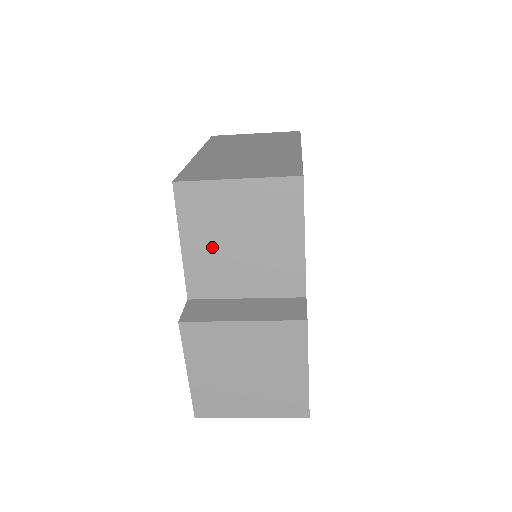
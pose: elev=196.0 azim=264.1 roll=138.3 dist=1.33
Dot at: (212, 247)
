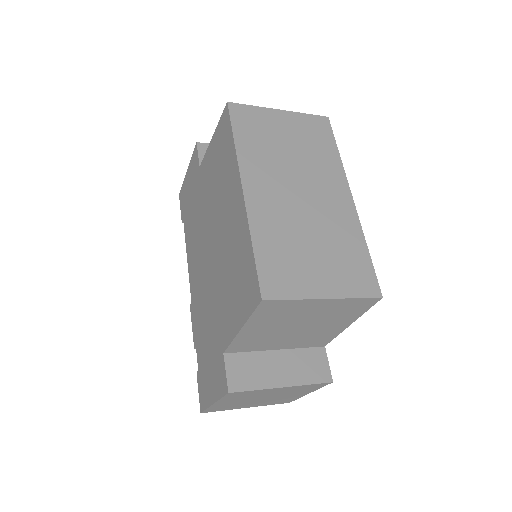
Dot at: (269, 330)
